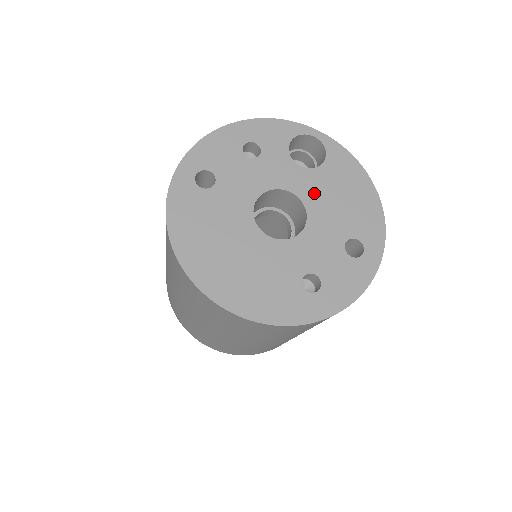
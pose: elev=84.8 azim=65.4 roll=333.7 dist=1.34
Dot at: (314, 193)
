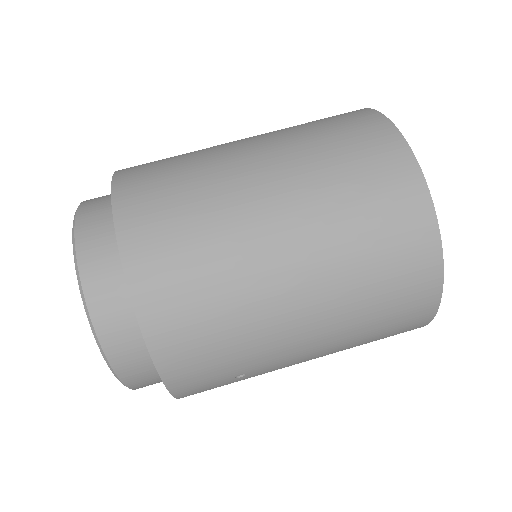
Dot at: occluded
